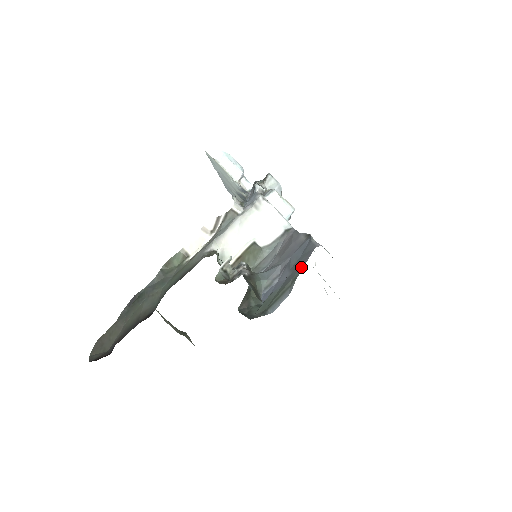
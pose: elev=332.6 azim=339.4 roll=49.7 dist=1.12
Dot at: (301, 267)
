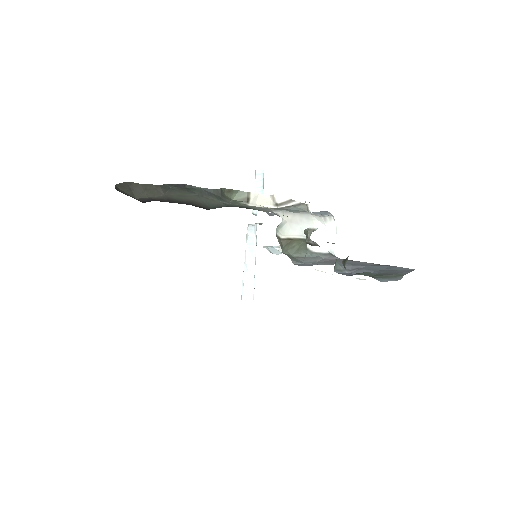
Dot at: (404, 272)
